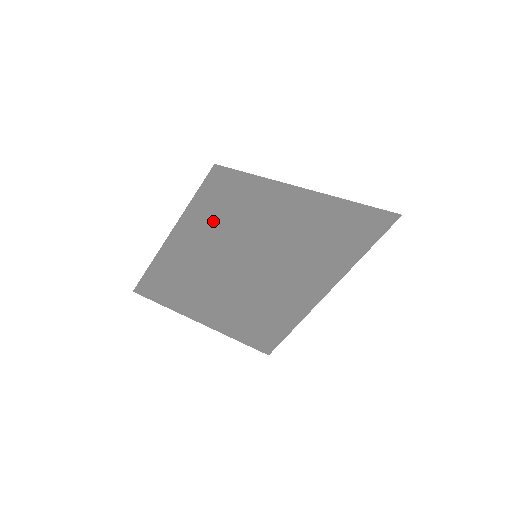
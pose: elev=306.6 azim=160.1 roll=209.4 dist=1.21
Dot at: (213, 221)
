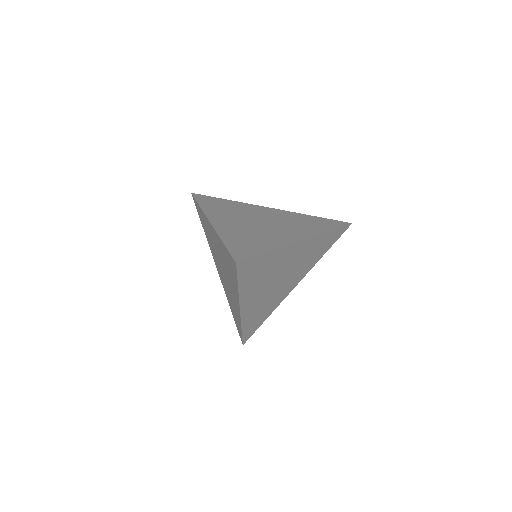
Dot at: (240, 225)
